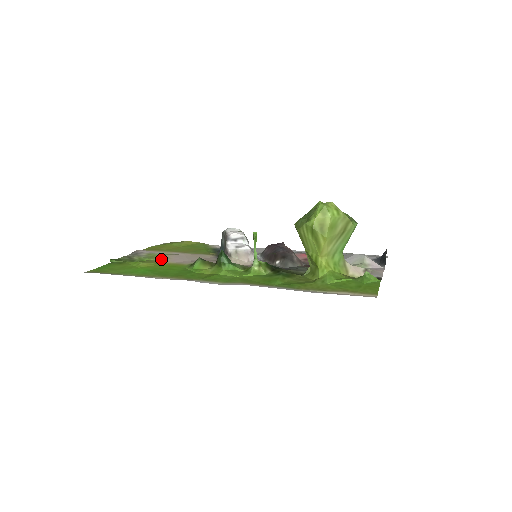
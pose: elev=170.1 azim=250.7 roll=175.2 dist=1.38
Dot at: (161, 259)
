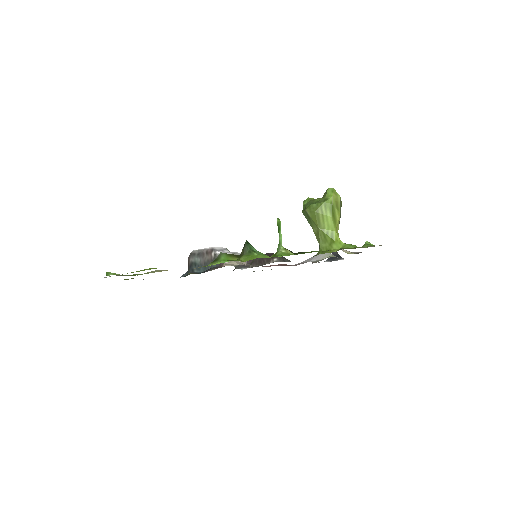
Dot at: (160, 270)
